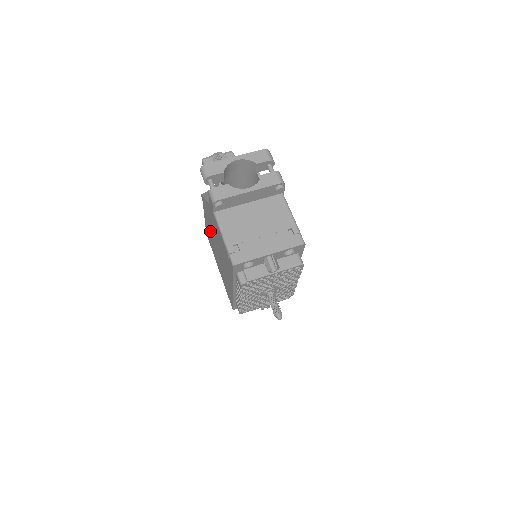
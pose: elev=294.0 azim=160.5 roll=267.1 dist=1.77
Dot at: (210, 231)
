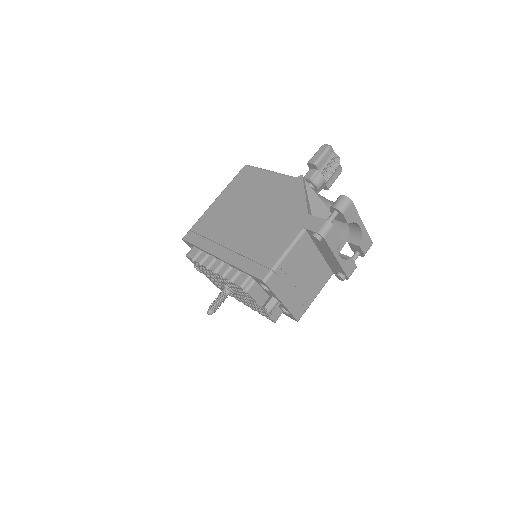
Dot at: (262, 192)
